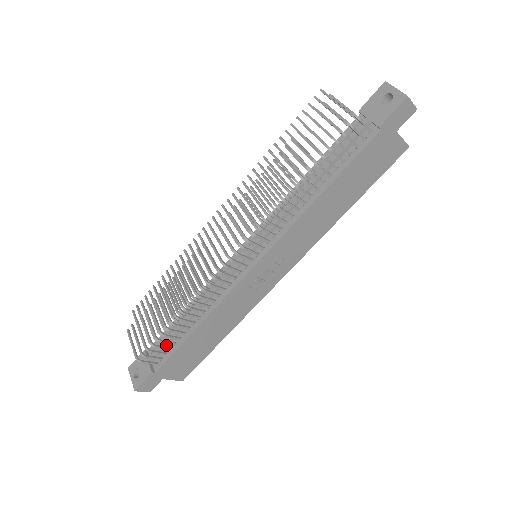
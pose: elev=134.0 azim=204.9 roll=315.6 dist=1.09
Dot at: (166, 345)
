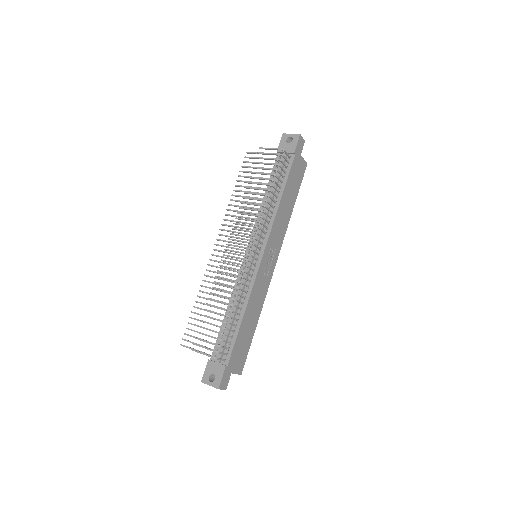
Dot at: (226, 343)
